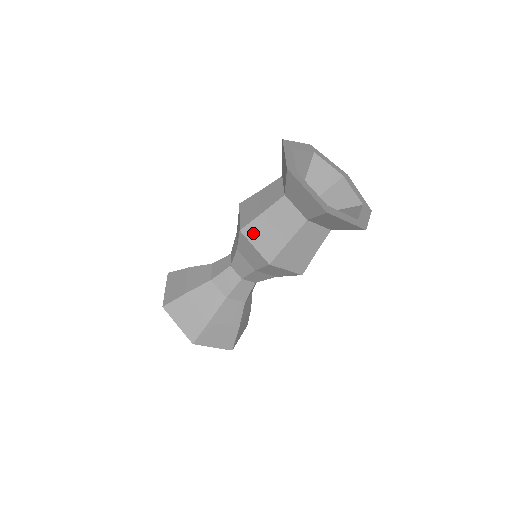
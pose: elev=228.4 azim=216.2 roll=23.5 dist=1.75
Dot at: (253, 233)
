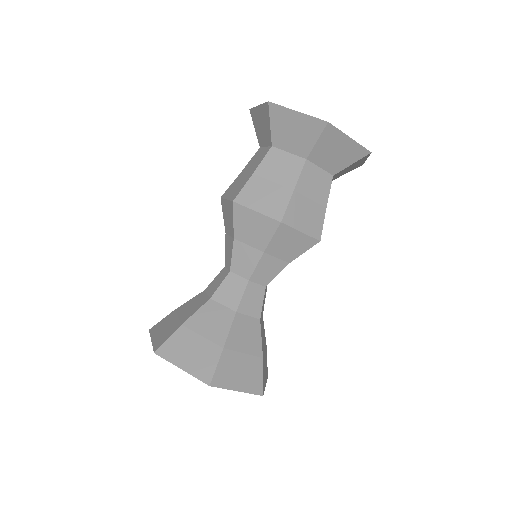
Dot at: (229, 191)
